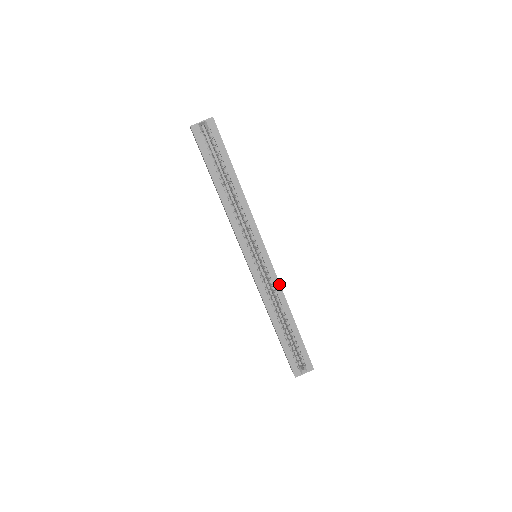
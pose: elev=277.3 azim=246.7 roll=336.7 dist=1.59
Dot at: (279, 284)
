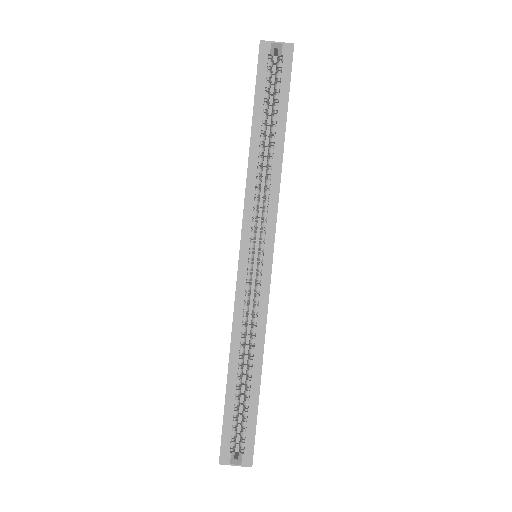
Dot at: (267, 308)
